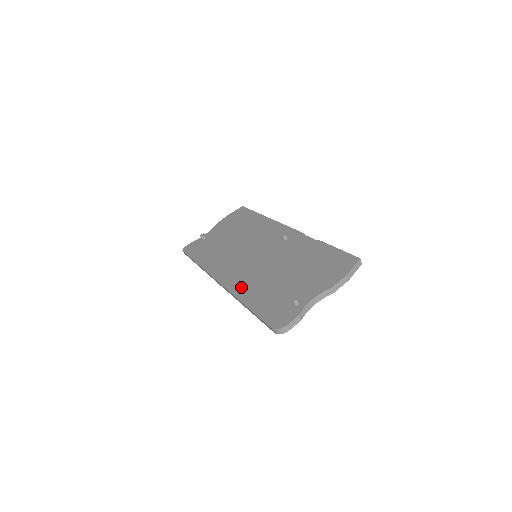
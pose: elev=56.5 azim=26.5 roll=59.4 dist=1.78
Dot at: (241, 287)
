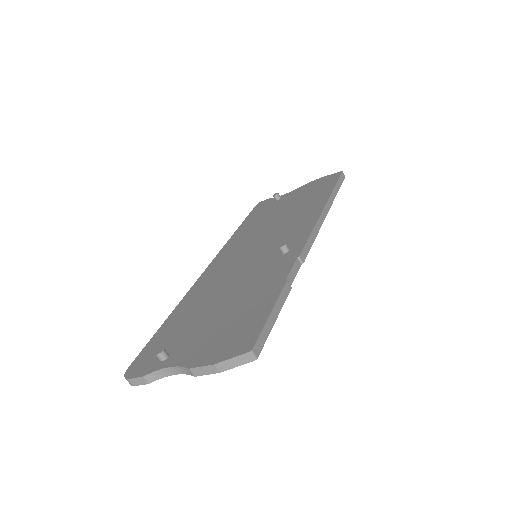
Dot at: (196, 291)
